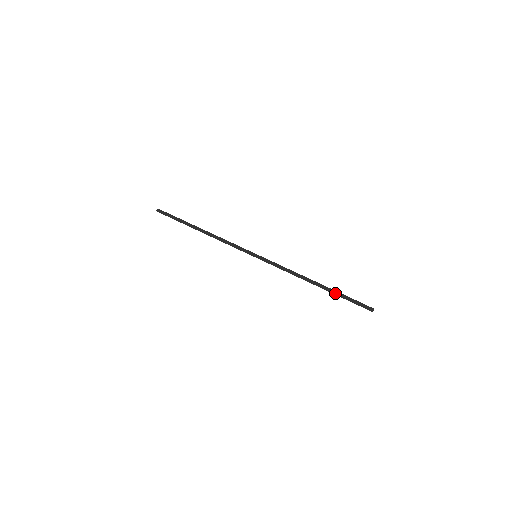
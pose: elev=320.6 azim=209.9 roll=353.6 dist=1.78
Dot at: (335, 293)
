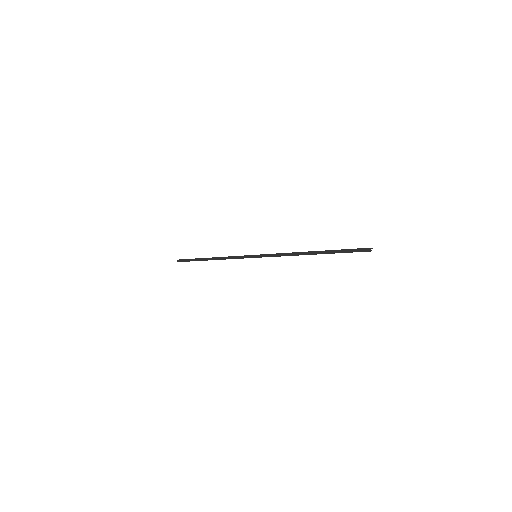
Dot at: occluded
